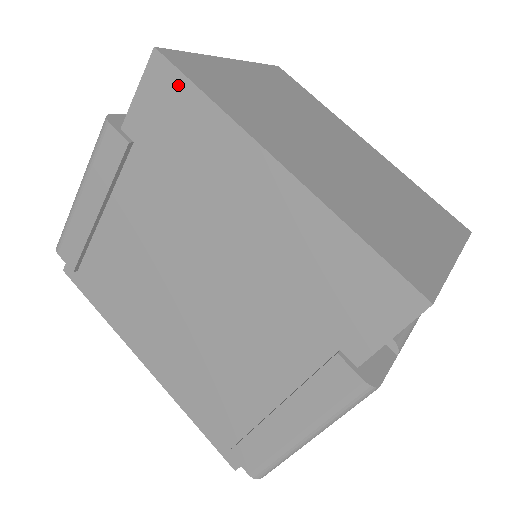
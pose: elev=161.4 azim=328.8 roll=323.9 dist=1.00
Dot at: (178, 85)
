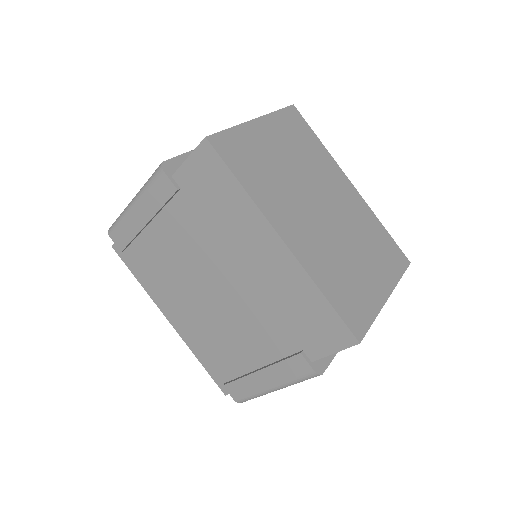
Dot at: (220, 168)
